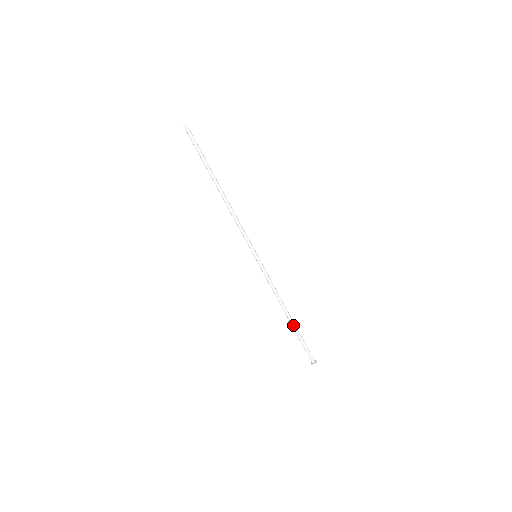
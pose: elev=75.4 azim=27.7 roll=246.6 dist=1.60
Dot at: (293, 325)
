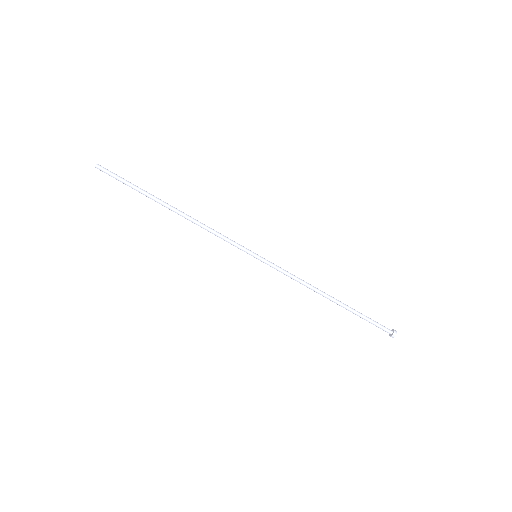
Dot at: (343, 306)
